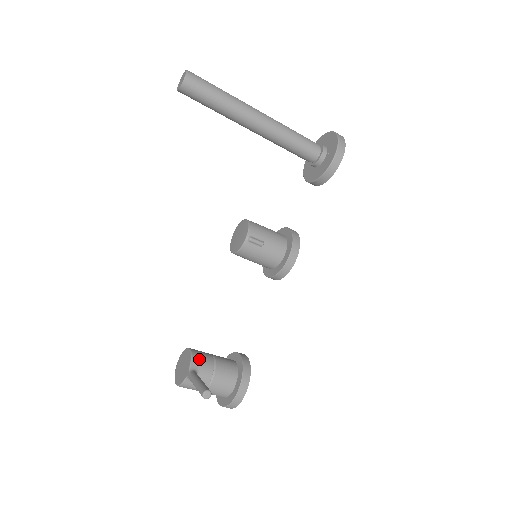
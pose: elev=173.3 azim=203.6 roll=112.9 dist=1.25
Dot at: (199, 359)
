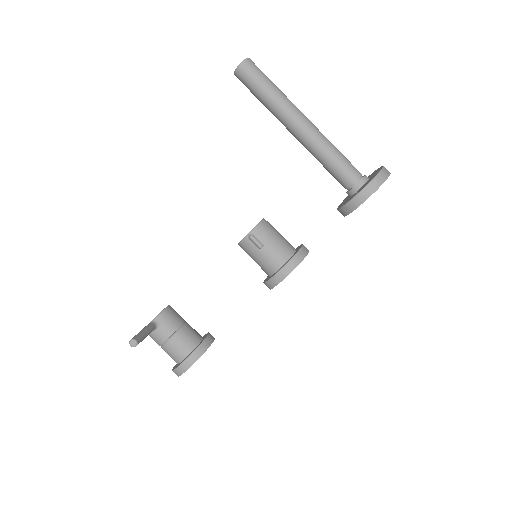
Dot at: (167, 317)
